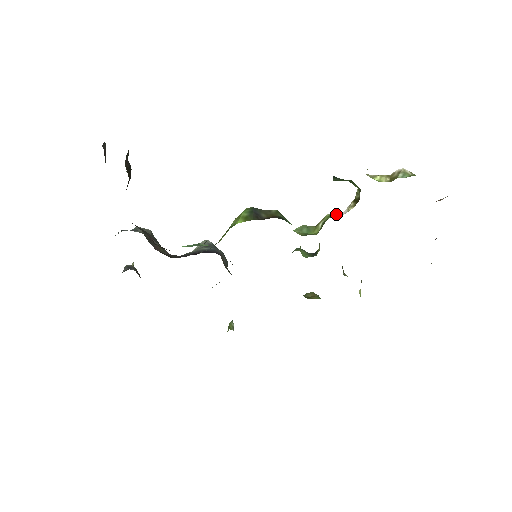
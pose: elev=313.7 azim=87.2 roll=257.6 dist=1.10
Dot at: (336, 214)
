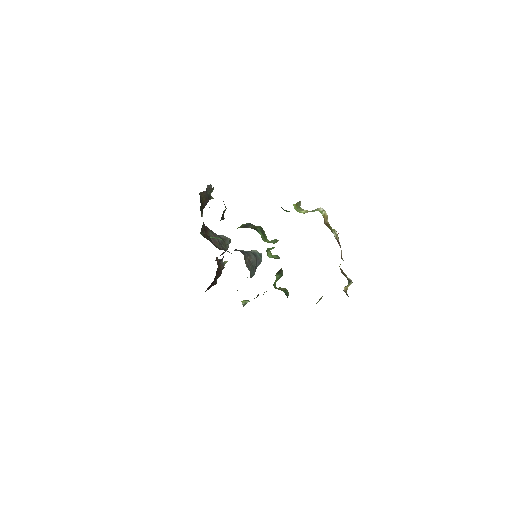
Dot at: occluded
